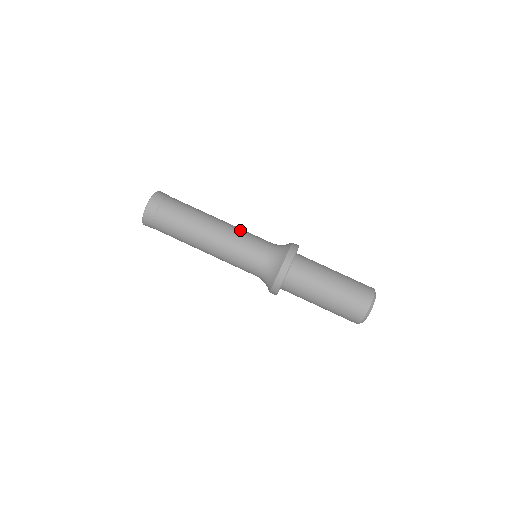
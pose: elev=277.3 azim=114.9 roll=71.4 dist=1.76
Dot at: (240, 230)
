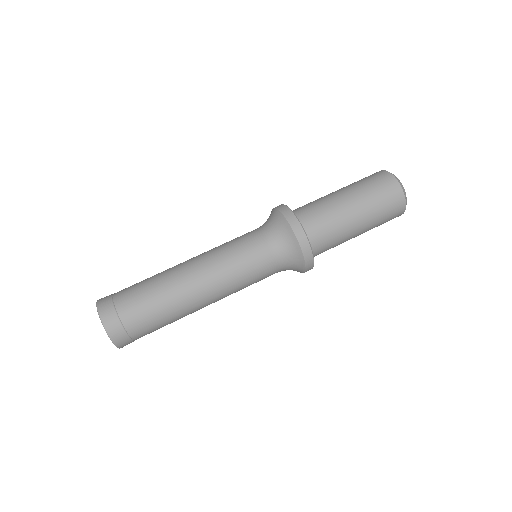
Dot at: (216, 247)
